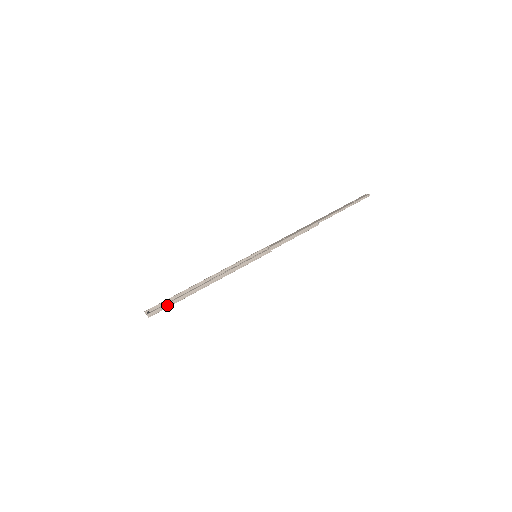
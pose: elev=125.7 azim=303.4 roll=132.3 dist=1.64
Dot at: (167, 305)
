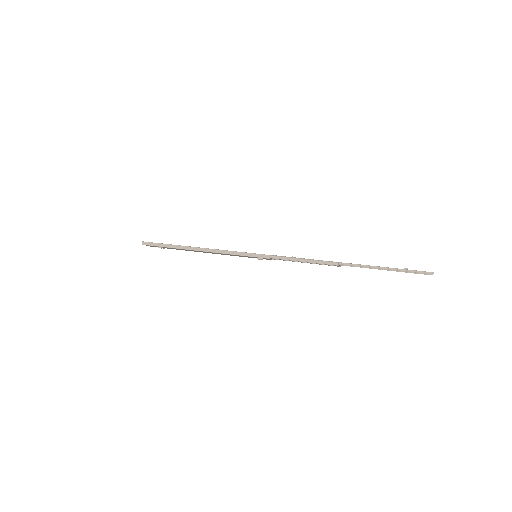
Dot at: (159, 244)
